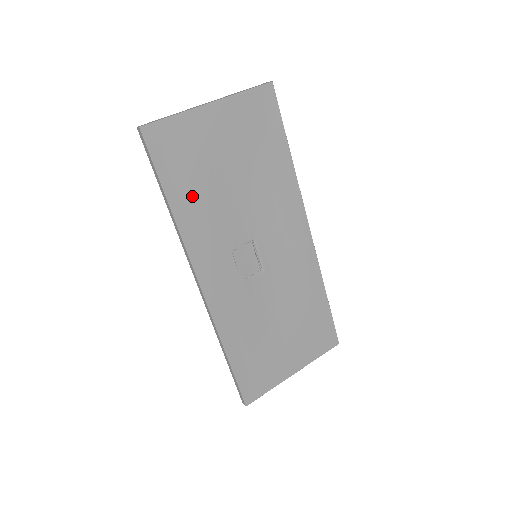
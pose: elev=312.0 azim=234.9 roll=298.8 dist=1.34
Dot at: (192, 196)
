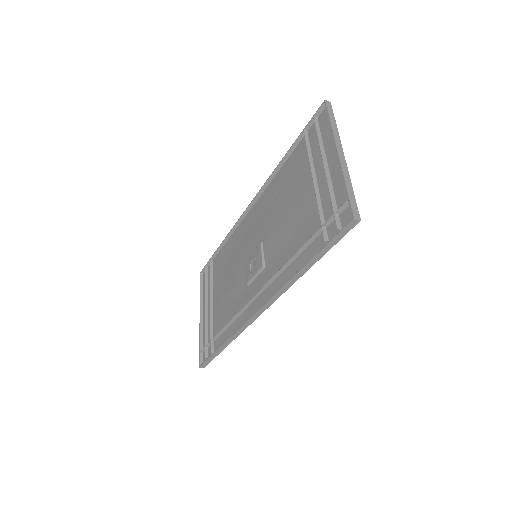
Dot at: occluded
